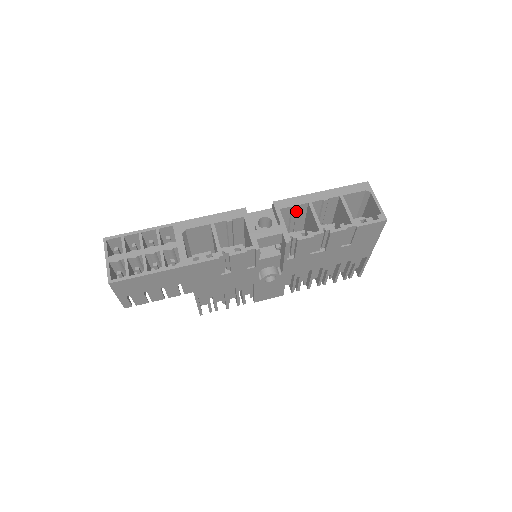
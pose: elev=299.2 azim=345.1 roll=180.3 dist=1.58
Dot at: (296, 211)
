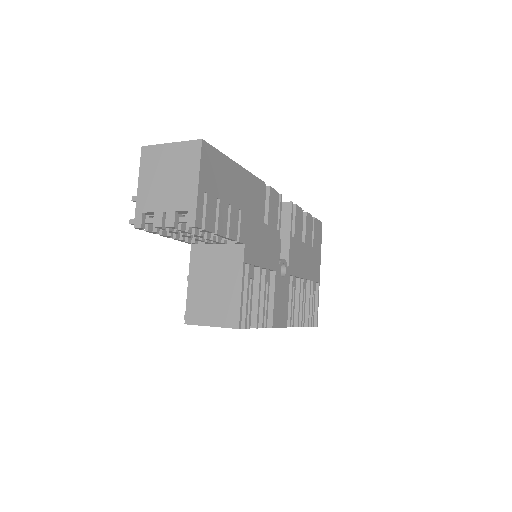
Dot at: occluded
